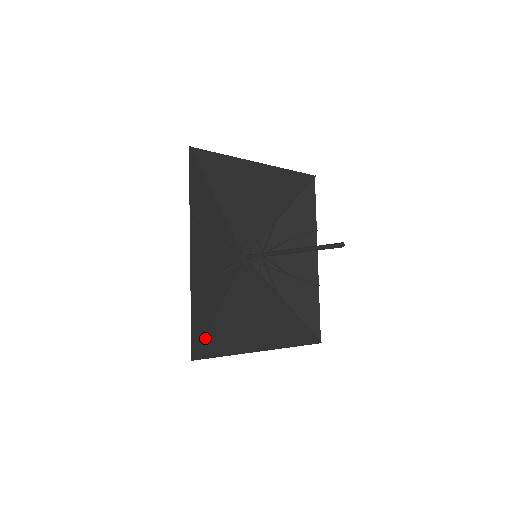
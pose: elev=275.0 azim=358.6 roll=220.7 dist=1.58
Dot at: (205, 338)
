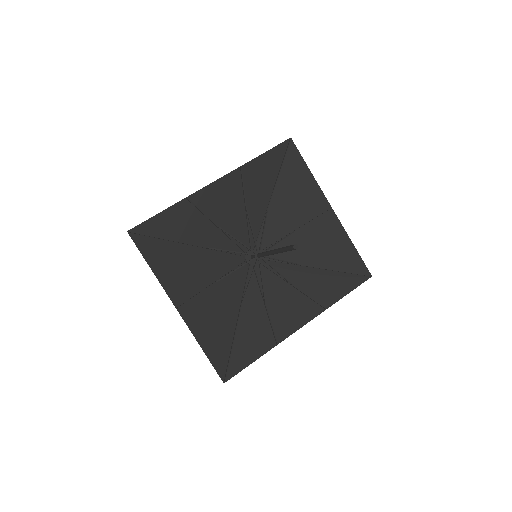
Dot at: (154, 239)
